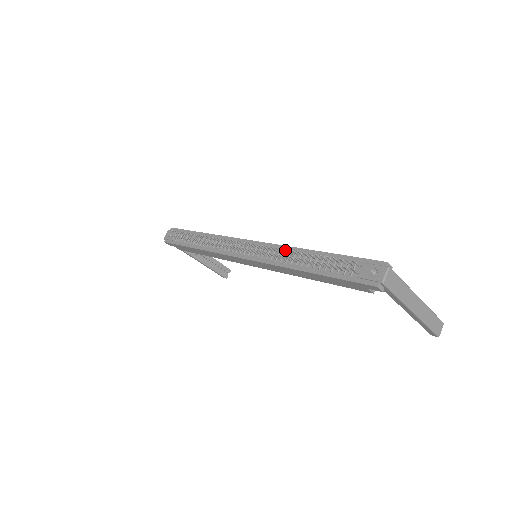
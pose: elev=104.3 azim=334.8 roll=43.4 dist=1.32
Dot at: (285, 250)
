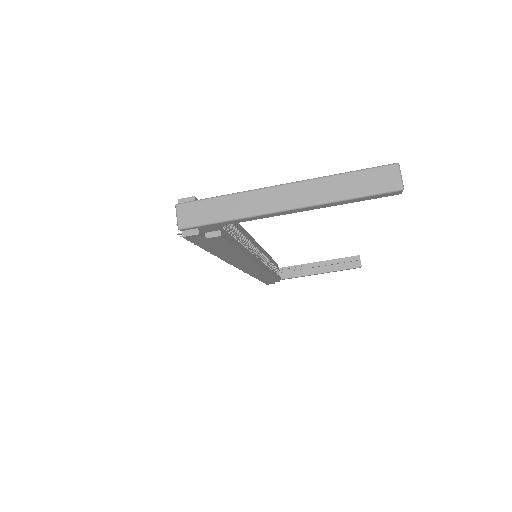
Dot at: occluded
